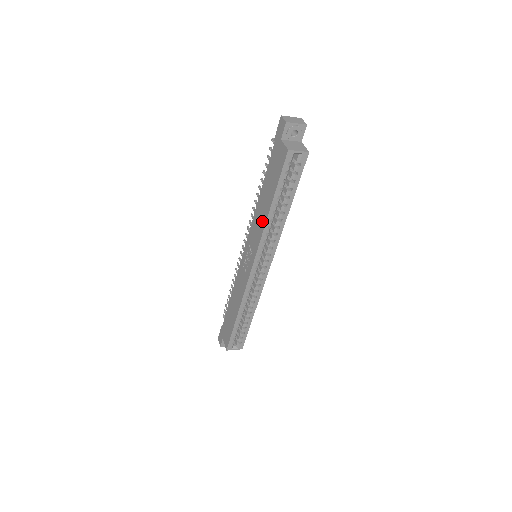
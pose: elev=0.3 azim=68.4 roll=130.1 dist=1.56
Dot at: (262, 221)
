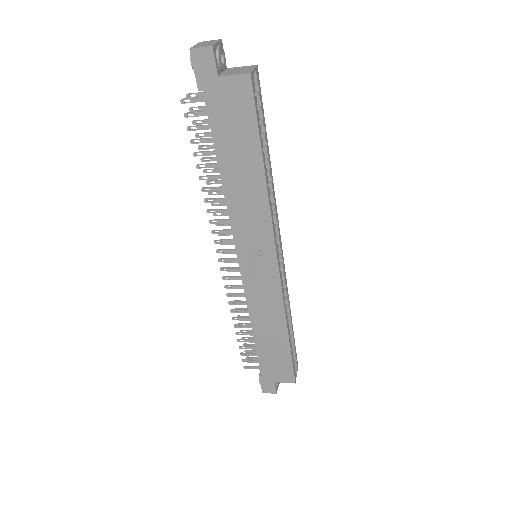
Dot at: (257, 200)
